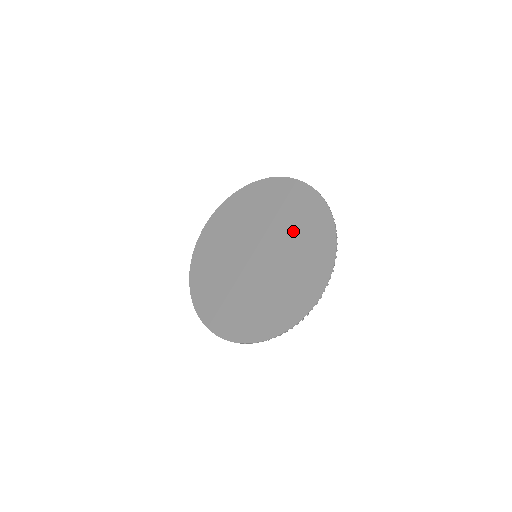
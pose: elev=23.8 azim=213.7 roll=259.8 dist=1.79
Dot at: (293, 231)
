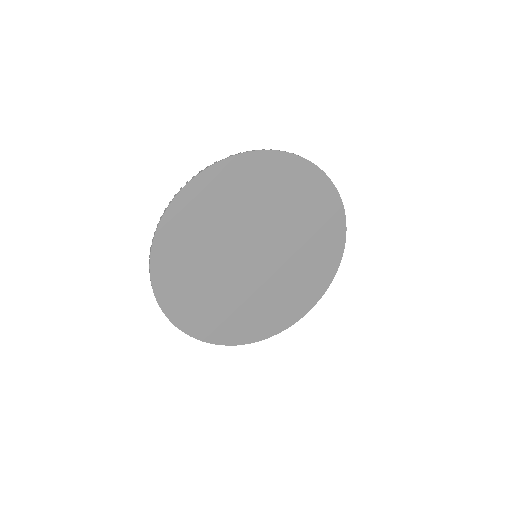
Dot at: (301, 267)
